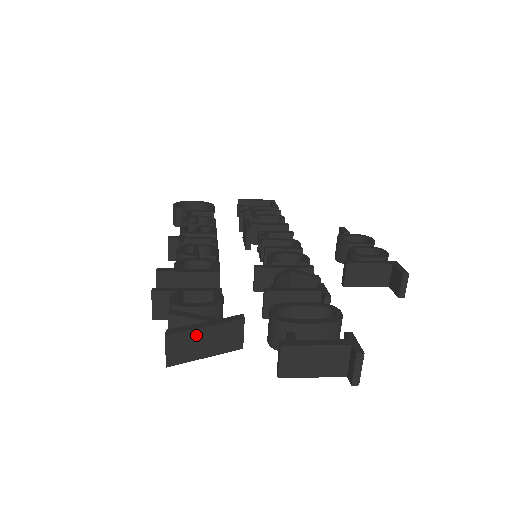
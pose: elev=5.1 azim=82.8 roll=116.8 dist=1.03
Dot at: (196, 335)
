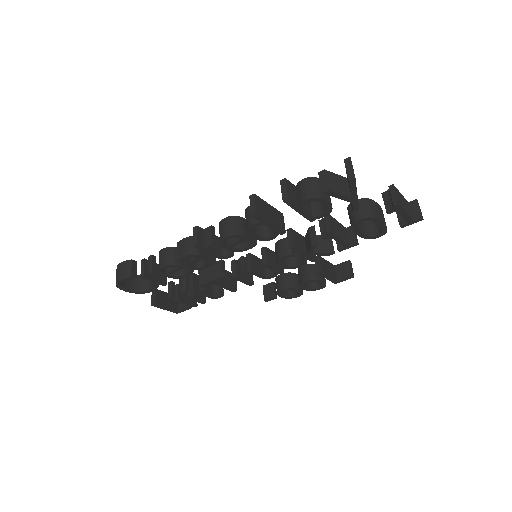
Dot at: occluded
